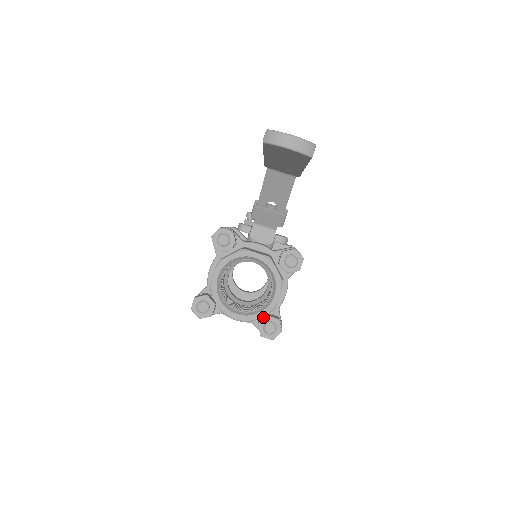
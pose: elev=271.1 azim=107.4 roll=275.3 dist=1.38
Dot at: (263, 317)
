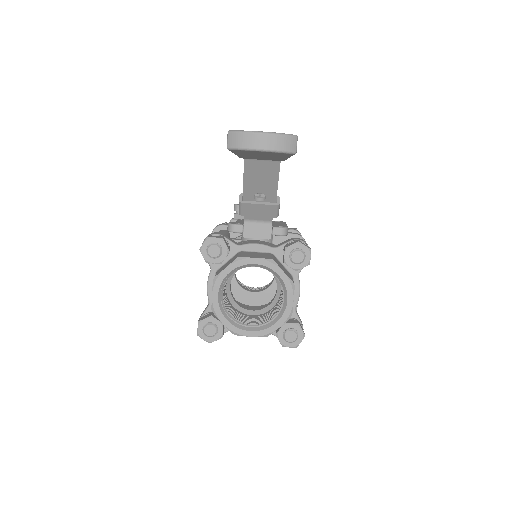
Dot at: occluded
